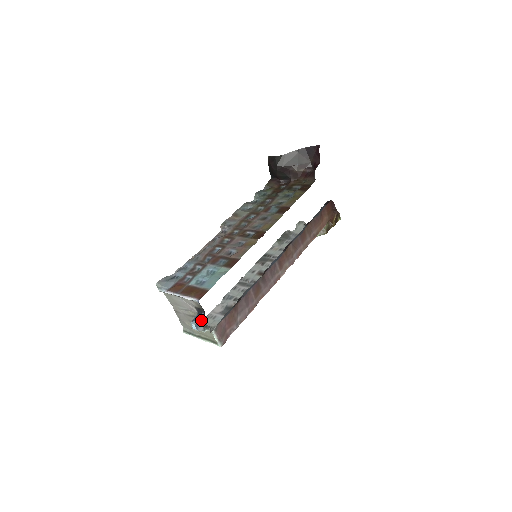
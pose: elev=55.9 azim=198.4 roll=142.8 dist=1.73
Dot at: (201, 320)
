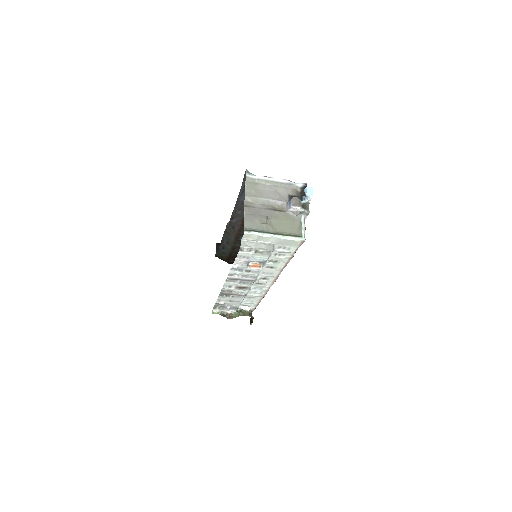
Dot at: (304, 198)
